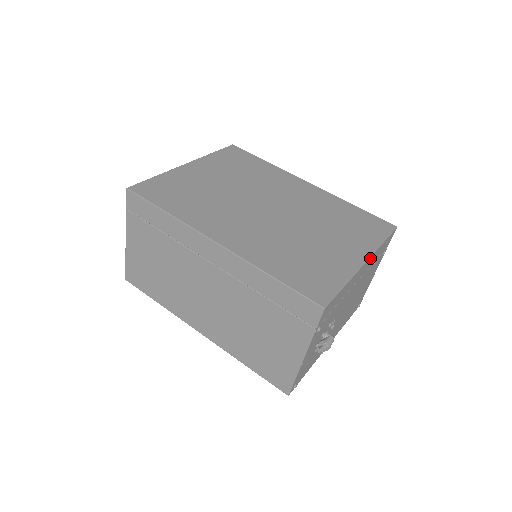
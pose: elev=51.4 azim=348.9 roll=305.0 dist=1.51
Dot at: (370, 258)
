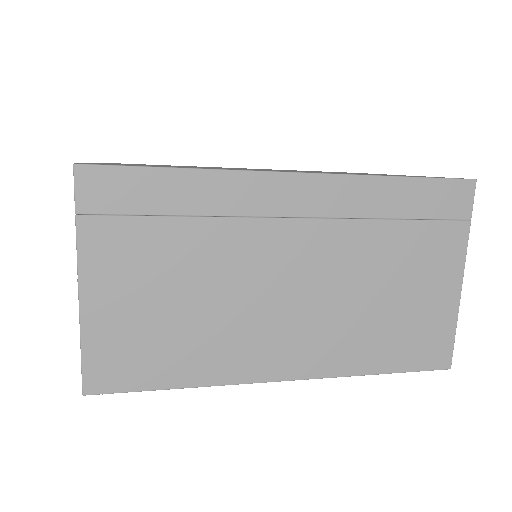
Dot at: occluded
